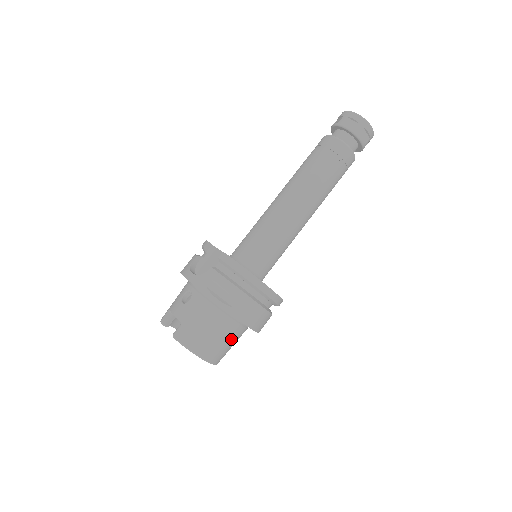
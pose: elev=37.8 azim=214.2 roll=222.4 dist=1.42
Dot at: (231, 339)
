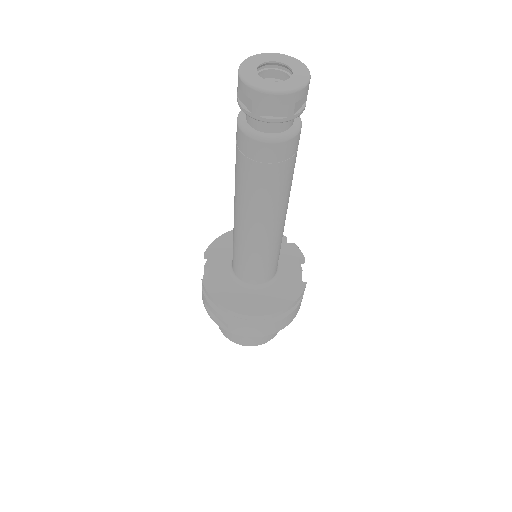
Dot at: occluded
